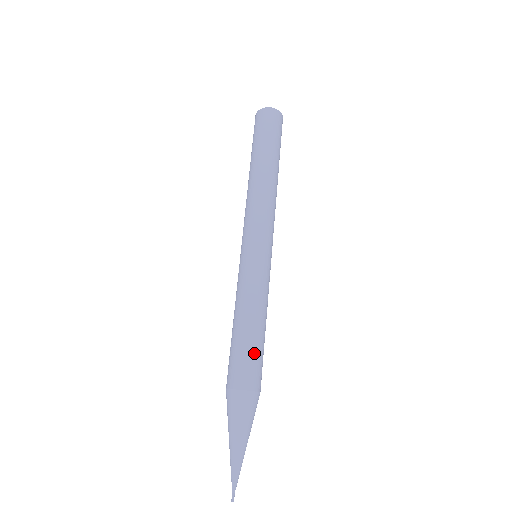
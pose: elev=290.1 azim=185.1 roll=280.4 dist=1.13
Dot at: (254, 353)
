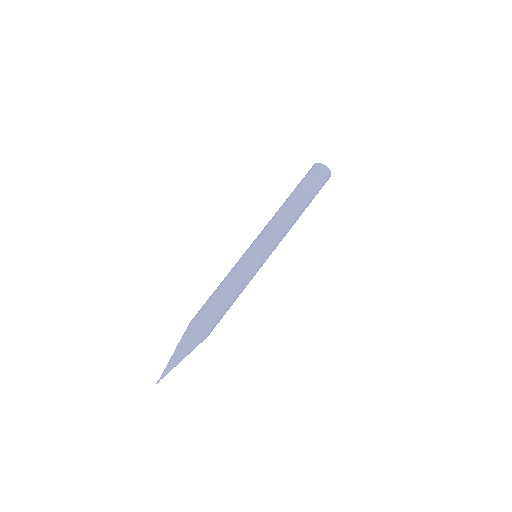
Dot at: (217, 312)
